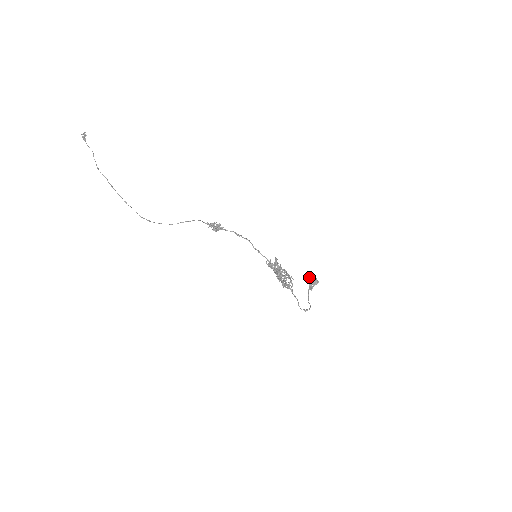
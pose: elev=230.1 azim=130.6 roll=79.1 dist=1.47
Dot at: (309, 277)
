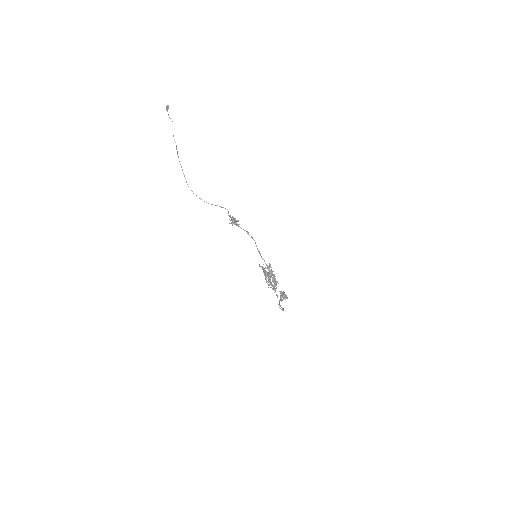
Dot at: (281, 292)
